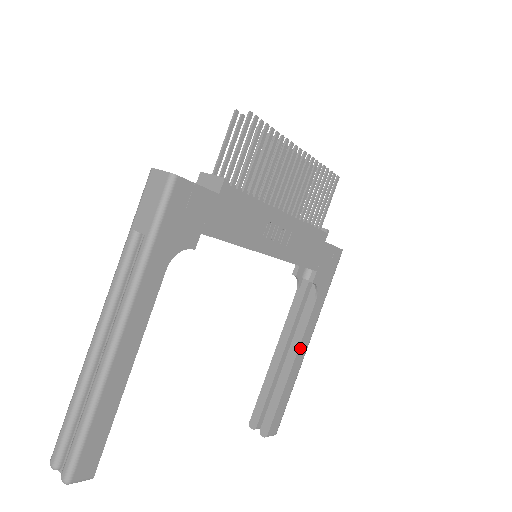
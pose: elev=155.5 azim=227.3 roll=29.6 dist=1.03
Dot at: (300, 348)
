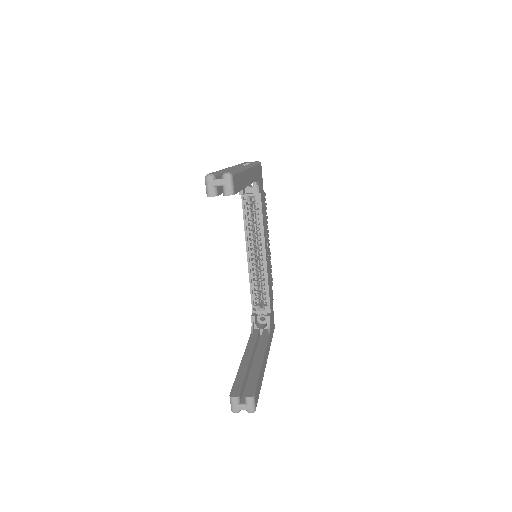
Dot at: (265, 354)
